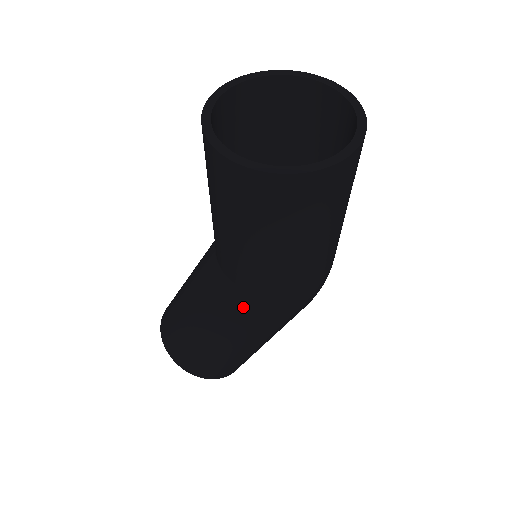
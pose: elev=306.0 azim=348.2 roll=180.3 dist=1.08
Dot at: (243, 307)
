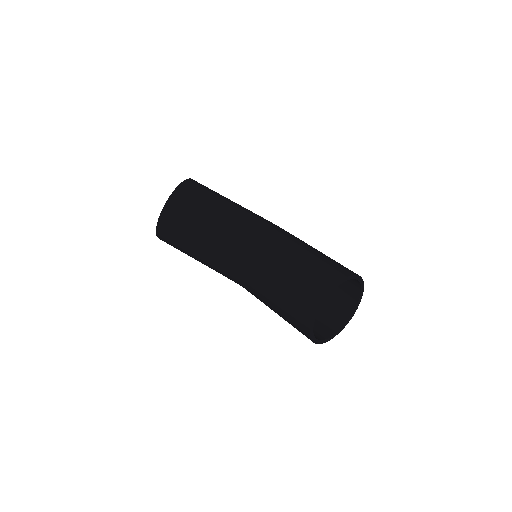
Dot at: (229, 276)
